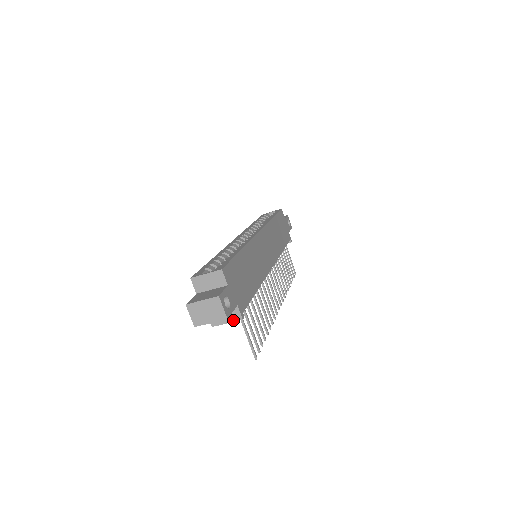
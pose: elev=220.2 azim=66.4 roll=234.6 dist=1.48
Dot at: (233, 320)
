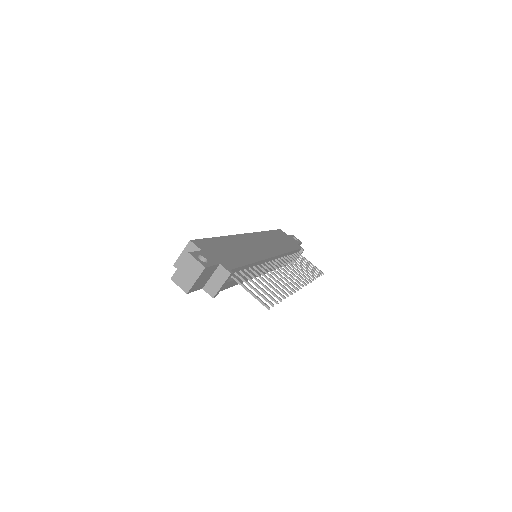
Dot at: (224, 280)
